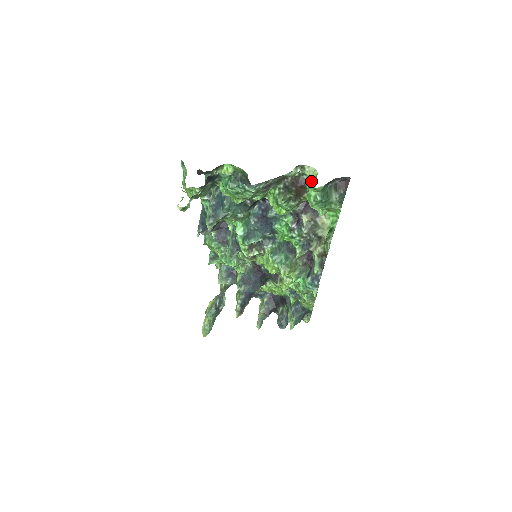
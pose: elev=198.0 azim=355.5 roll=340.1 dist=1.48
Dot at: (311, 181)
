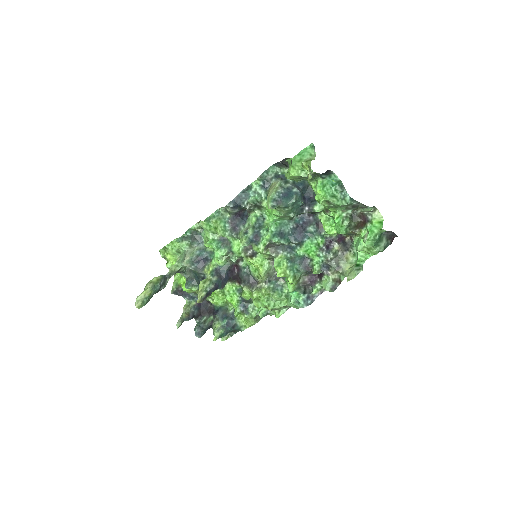
Dot at: (375, 222)
